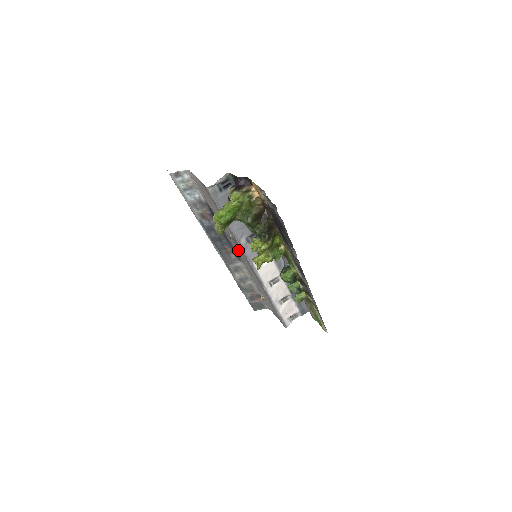
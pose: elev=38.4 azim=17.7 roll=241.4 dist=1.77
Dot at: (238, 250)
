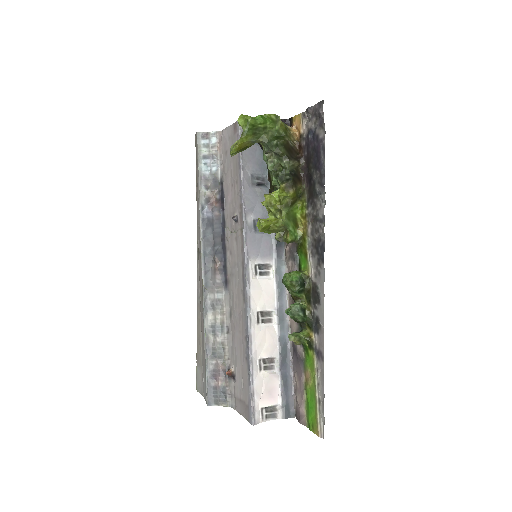
Dot at: (233, 251)
